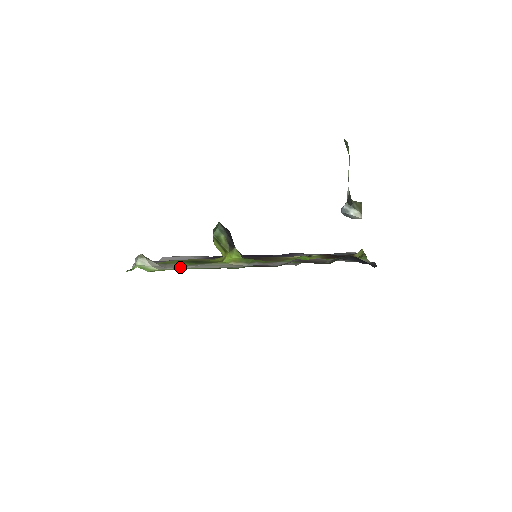
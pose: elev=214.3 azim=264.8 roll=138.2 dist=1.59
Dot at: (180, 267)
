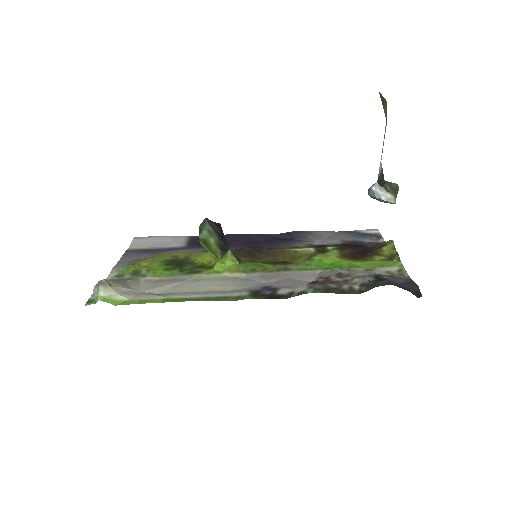
Dot at: (158, 287)
